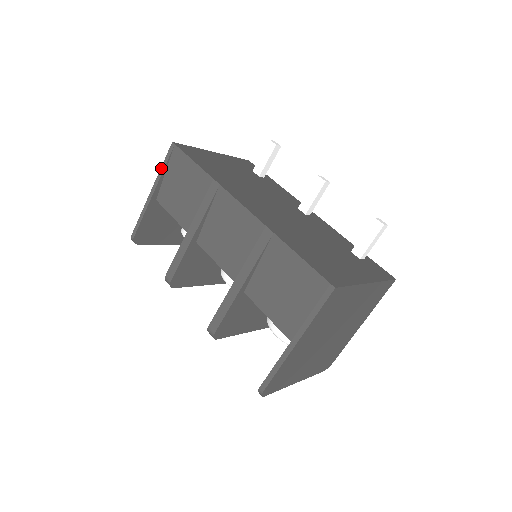
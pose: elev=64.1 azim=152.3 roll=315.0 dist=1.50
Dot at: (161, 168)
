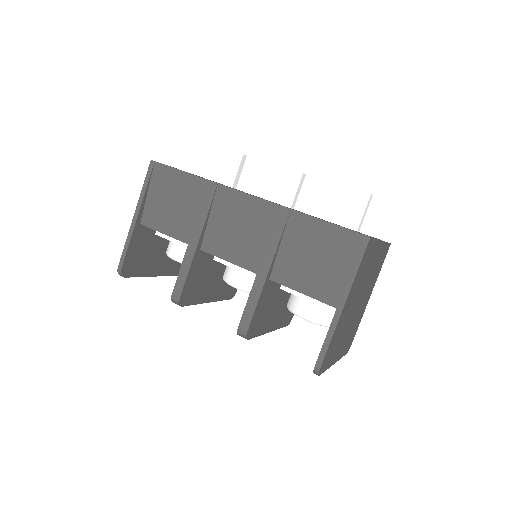
Dot at: (142, 188)
